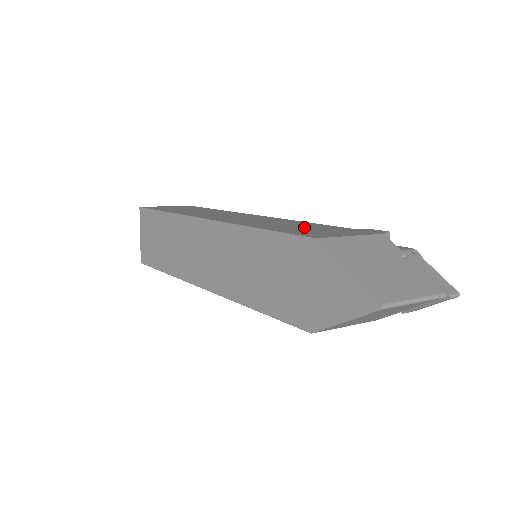
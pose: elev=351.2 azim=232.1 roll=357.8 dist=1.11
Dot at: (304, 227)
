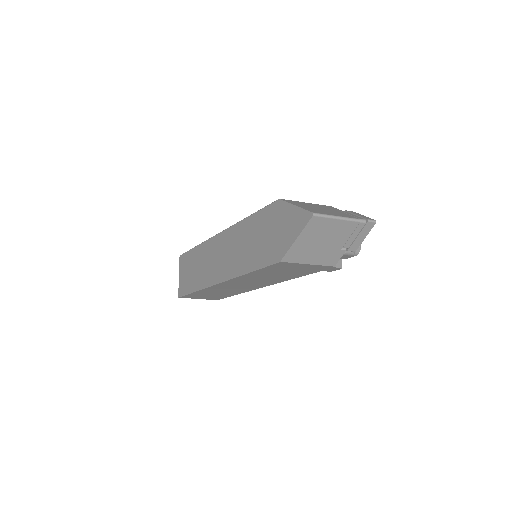
Dot at: occluded
